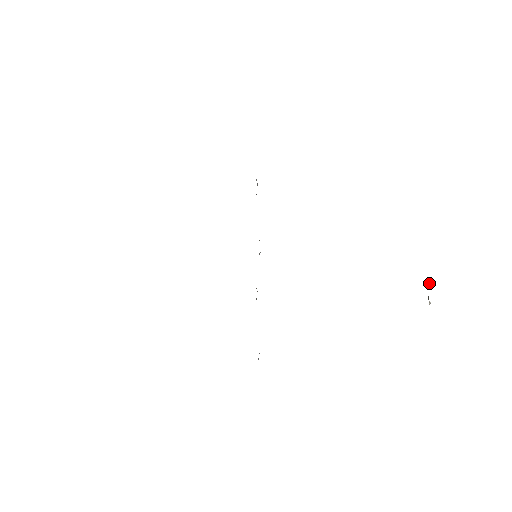
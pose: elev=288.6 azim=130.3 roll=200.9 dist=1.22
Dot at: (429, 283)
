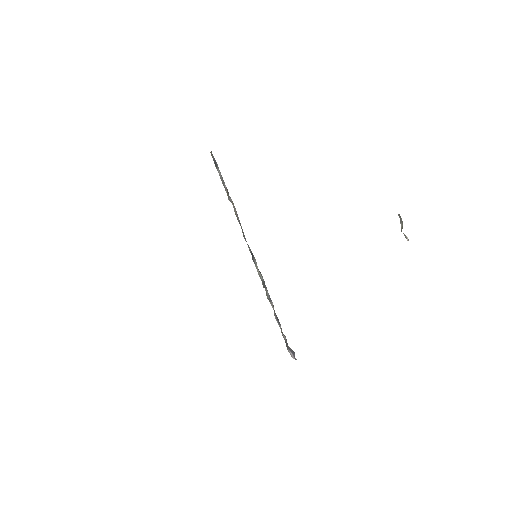
Dot at: occluded
